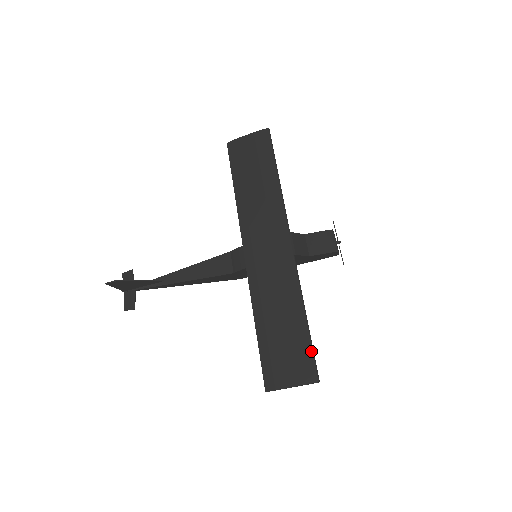
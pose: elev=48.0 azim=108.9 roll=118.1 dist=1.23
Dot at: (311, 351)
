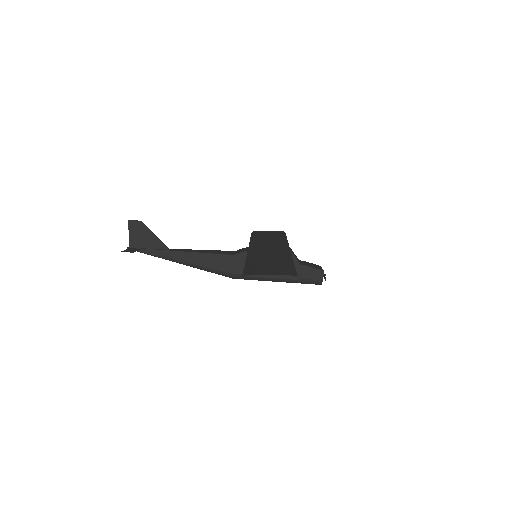
Dot at: (294, 269)
